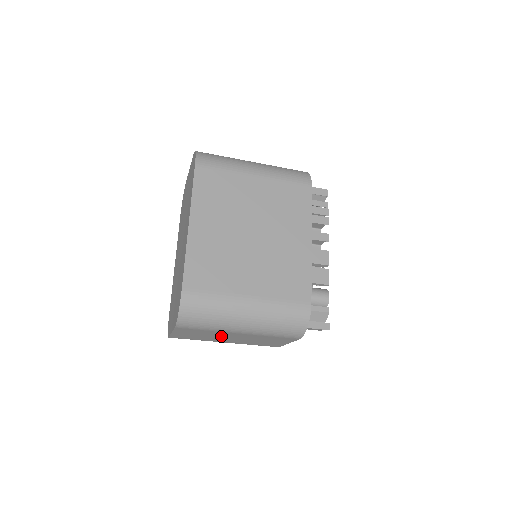
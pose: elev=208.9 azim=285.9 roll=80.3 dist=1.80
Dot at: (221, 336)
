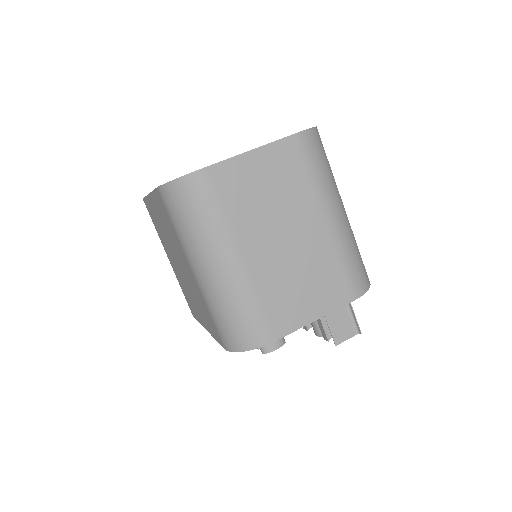
Dot at: (285, 218)
